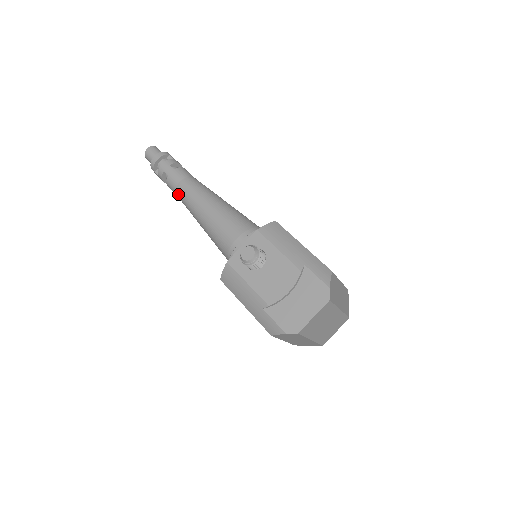
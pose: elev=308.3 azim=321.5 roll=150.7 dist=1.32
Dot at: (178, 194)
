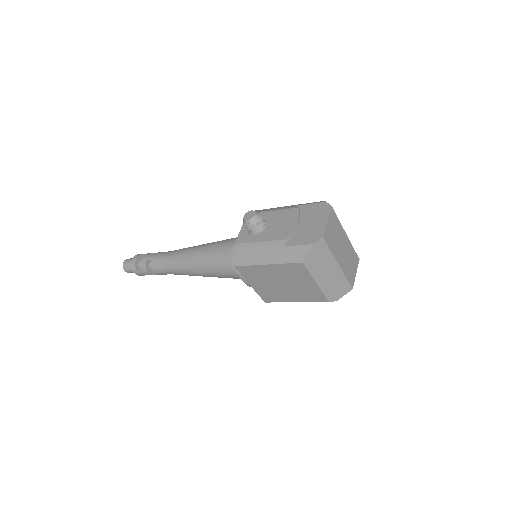
Dot at: (166, 265)
